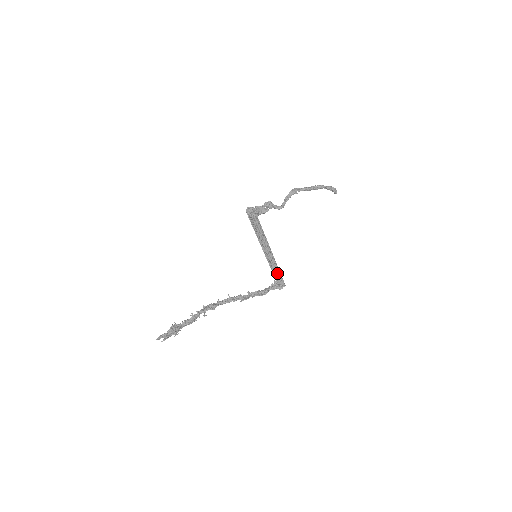
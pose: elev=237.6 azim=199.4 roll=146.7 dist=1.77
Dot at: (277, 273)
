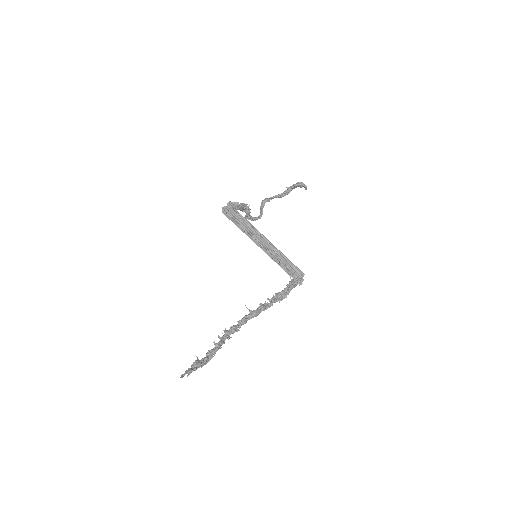
Dot at: (288, 265)
